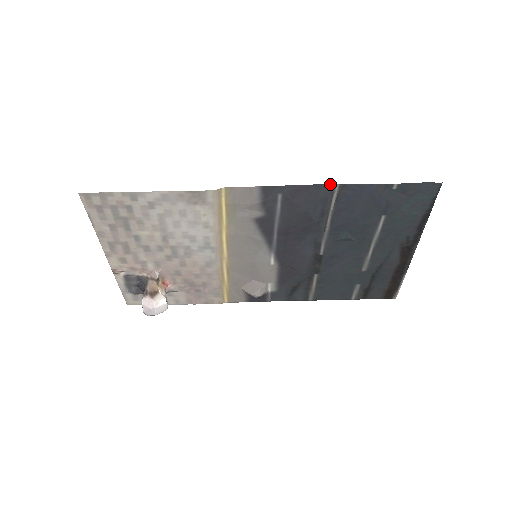
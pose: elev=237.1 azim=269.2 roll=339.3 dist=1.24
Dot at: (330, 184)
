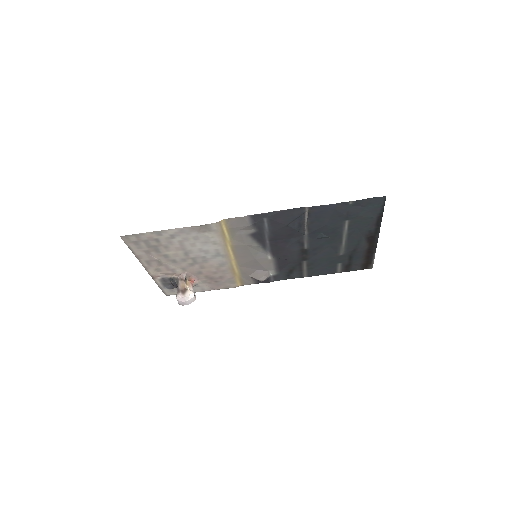
Dot at: (301, 207)
